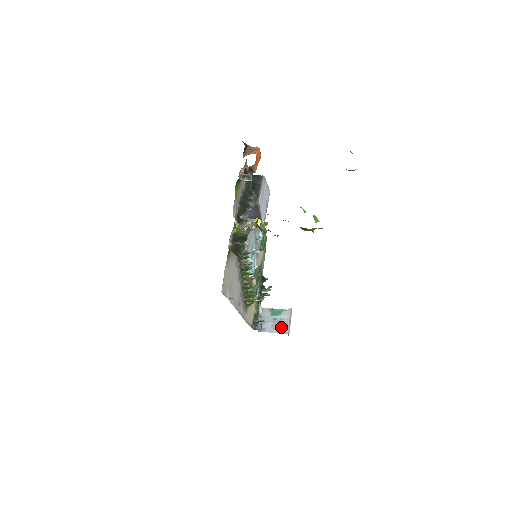
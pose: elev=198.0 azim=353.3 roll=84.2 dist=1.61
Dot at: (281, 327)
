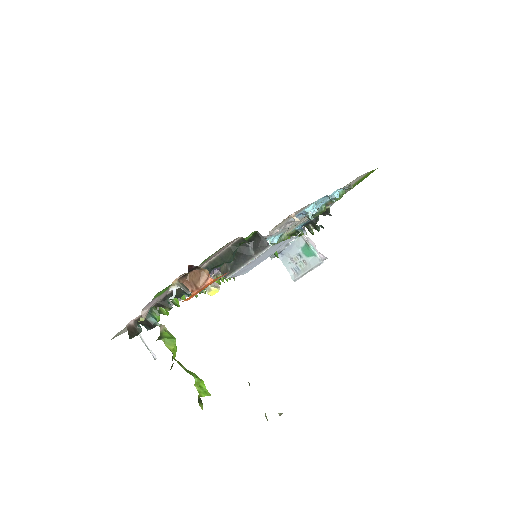
Dot at: (296, 268)
